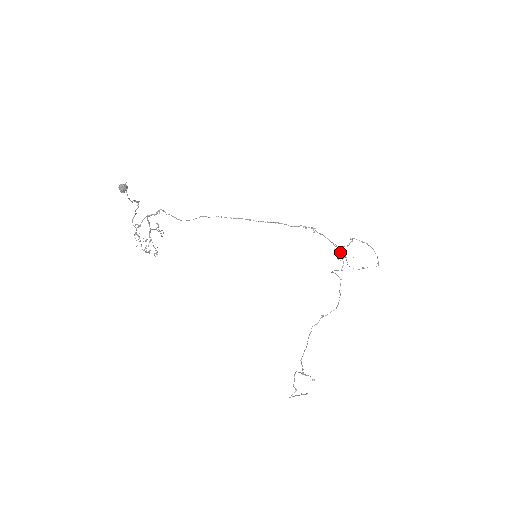
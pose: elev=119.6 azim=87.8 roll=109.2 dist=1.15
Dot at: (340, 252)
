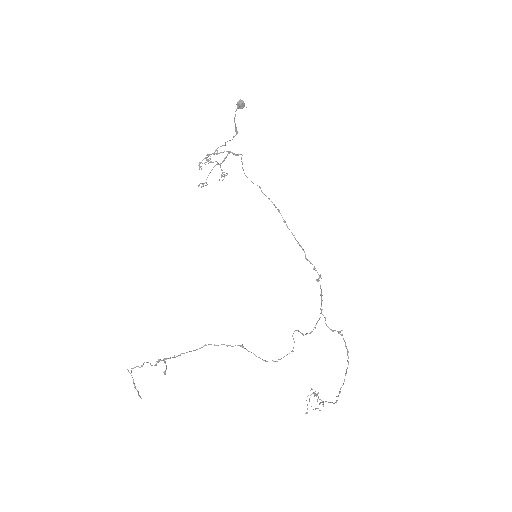
Dot at: (319, 319)
